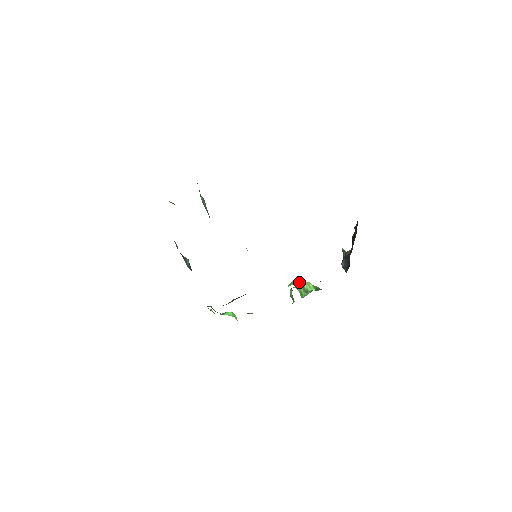
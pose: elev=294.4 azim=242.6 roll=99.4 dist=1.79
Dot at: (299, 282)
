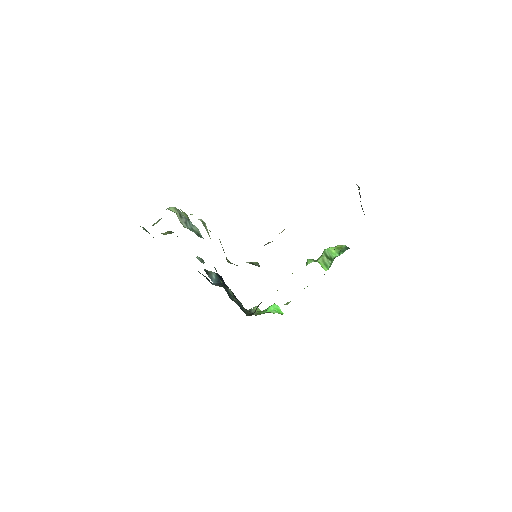
Dot at: (312, 261)
